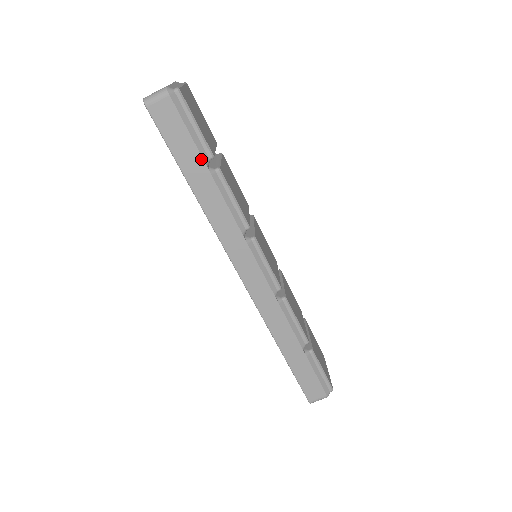
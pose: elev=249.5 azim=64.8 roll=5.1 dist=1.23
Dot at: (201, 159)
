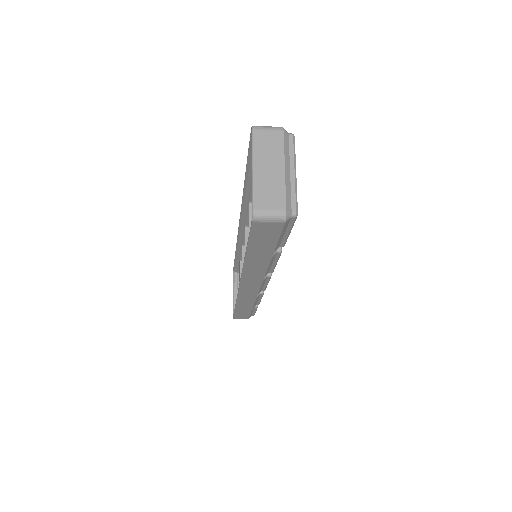
Dot at: (272, 251)
